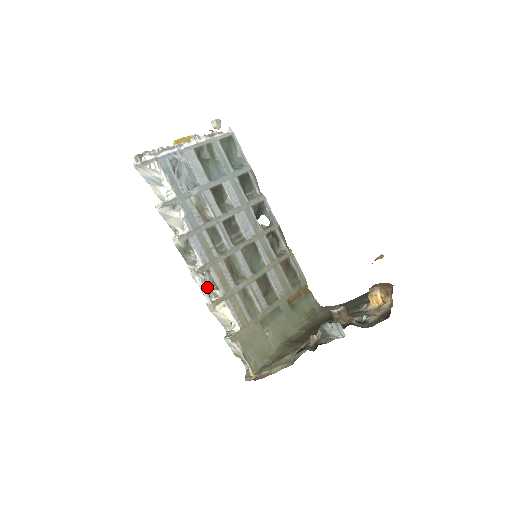
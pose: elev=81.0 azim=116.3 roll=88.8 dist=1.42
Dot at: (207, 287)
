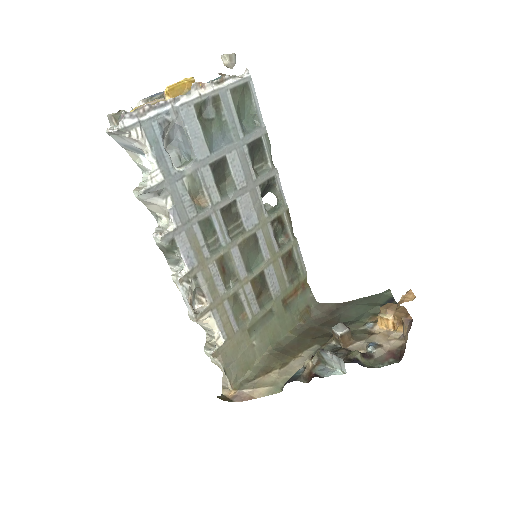
Dot at: (191, 297)
